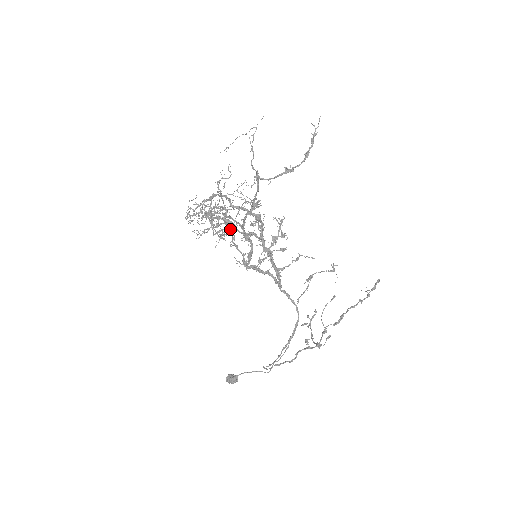
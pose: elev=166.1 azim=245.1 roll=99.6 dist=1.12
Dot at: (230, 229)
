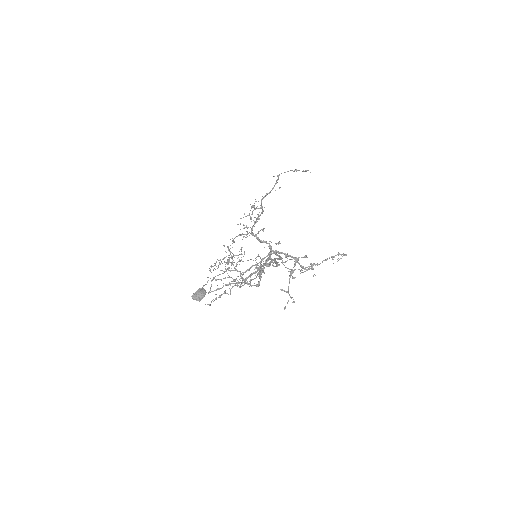
Dot at: (247, 228)
